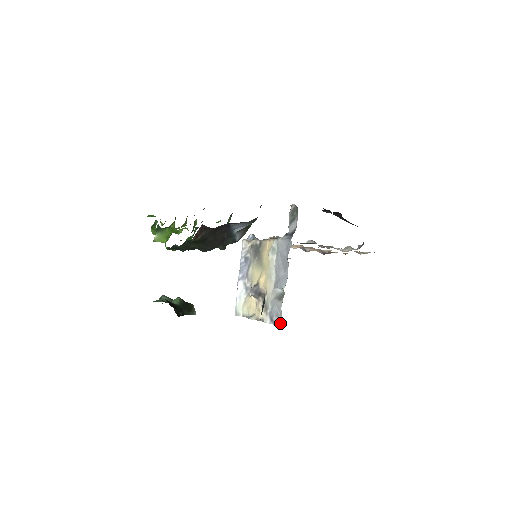
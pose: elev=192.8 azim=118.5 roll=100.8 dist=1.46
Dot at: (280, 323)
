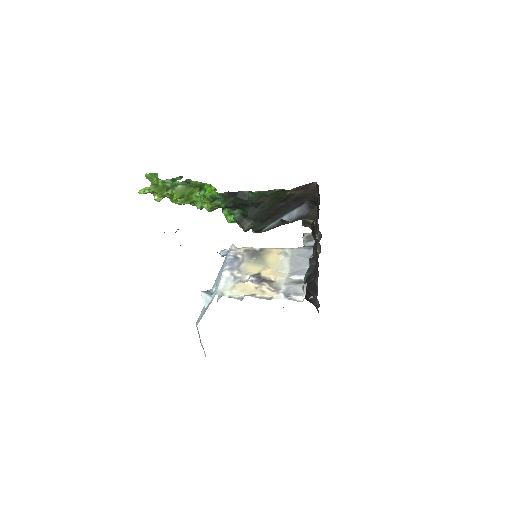
Dot at: (299, 299)
